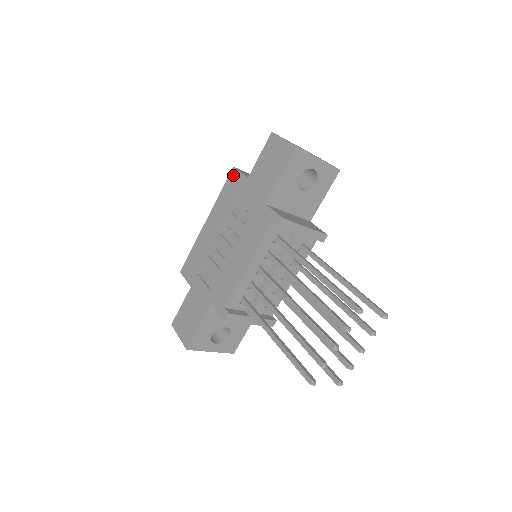
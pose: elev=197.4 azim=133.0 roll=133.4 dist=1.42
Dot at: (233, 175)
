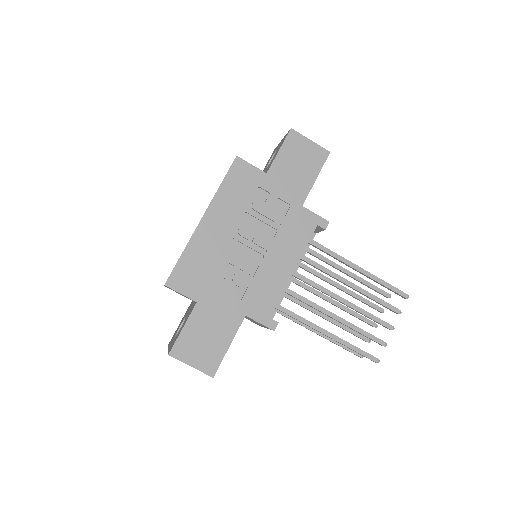
Dot at: (240, 166)
